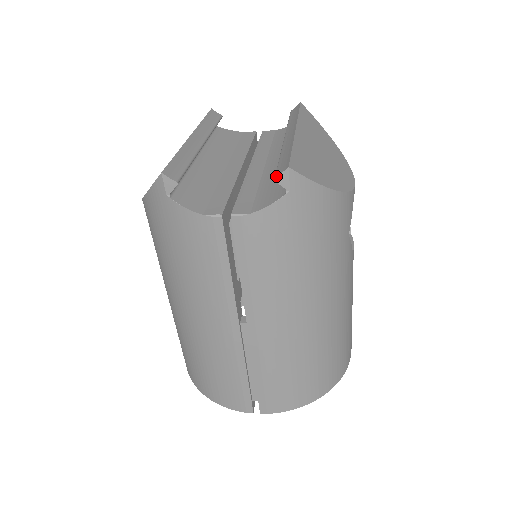
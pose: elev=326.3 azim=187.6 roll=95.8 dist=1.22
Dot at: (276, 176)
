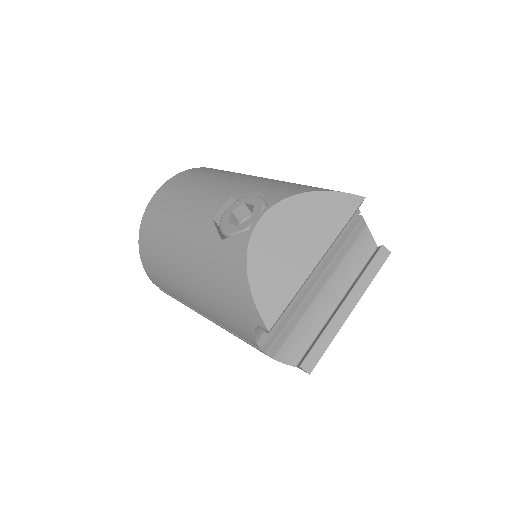
Dot at: (302, 368)
